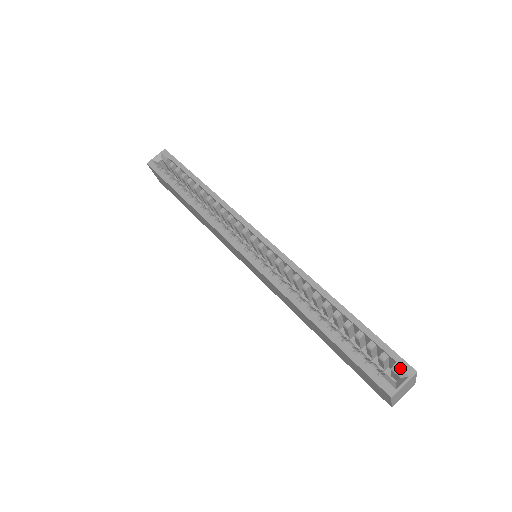
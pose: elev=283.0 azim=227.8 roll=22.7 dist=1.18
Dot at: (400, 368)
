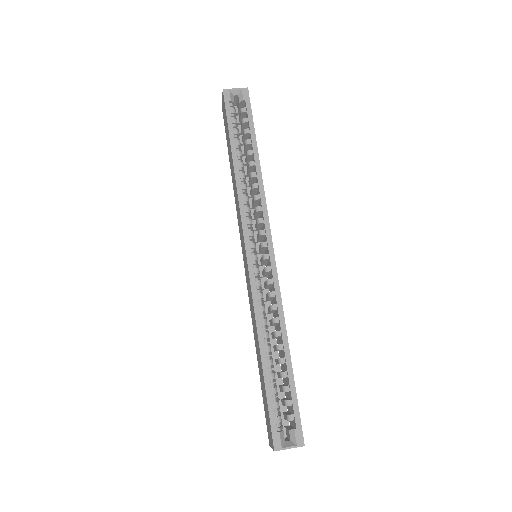
Dot at: (296, 435)
